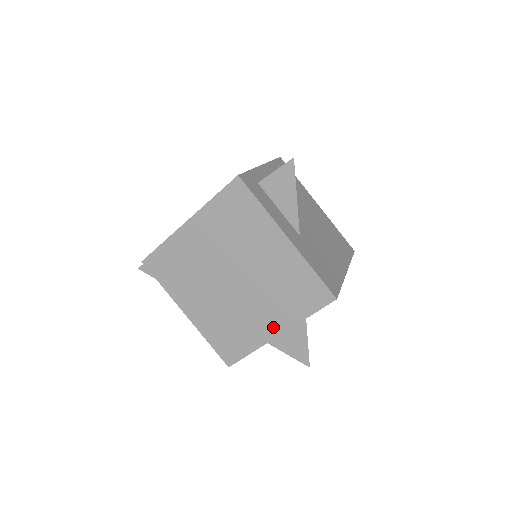
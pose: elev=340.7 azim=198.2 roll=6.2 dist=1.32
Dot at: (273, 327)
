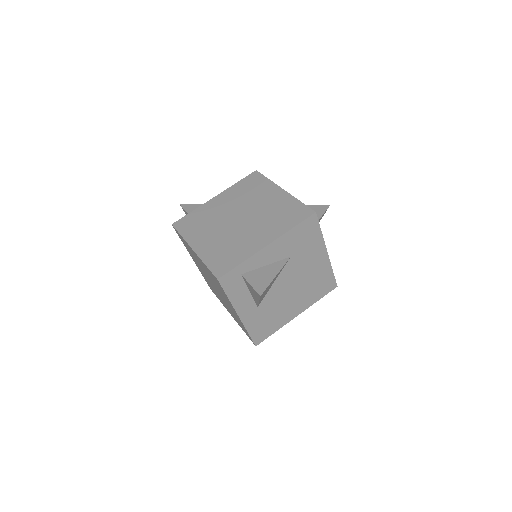
Dot at: (229, 312)
